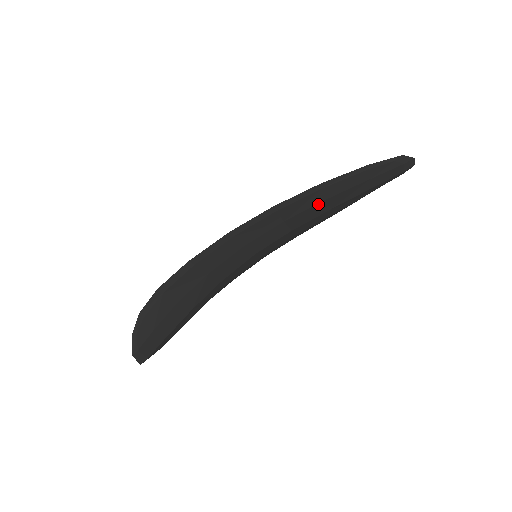
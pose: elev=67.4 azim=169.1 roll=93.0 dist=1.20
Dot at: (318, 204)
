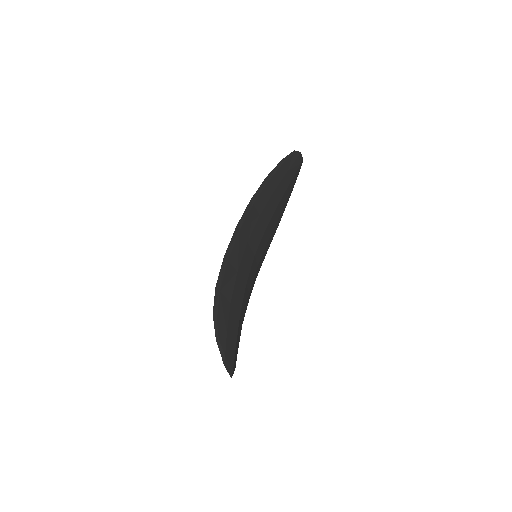
Dot at: (271, 197)
